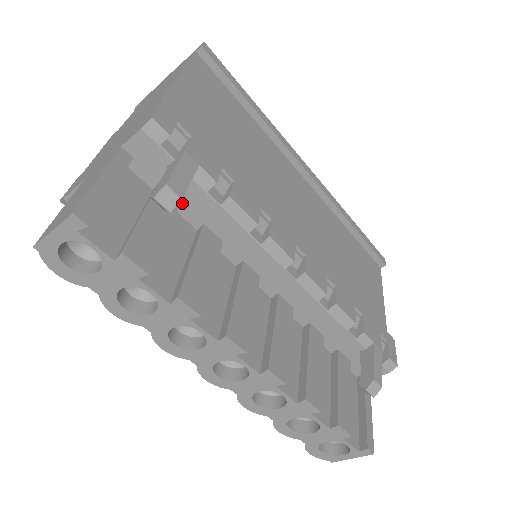
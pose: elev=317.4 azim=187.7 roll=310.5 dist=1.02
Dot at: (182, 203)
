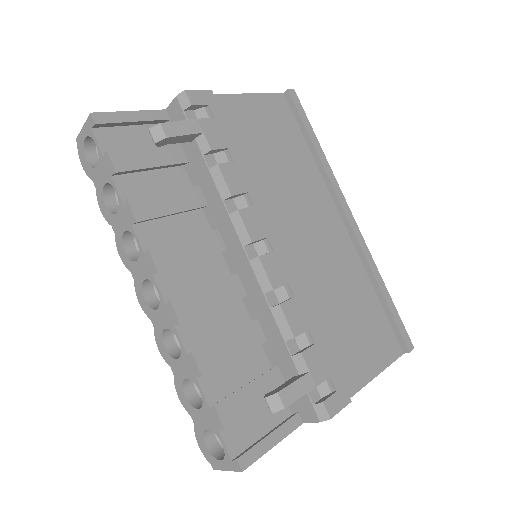
Dot at: (189, 163)
